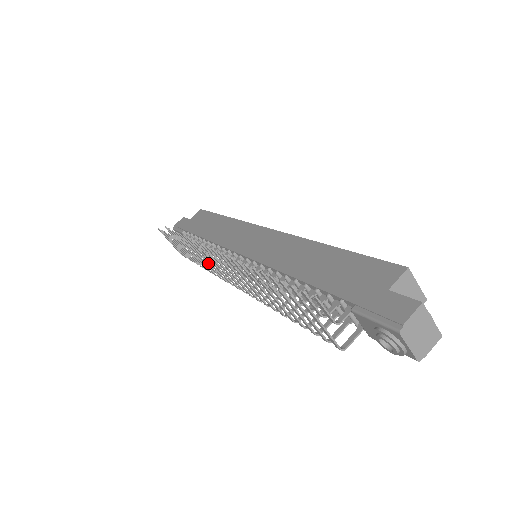
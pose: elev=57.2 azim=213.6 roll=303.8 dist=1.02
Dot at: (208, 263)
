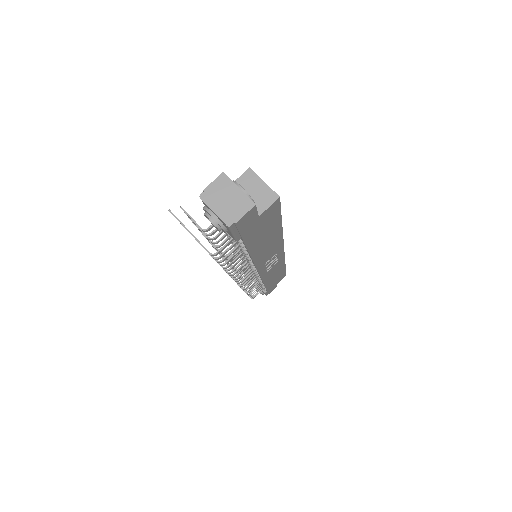
Dot at: occluded
